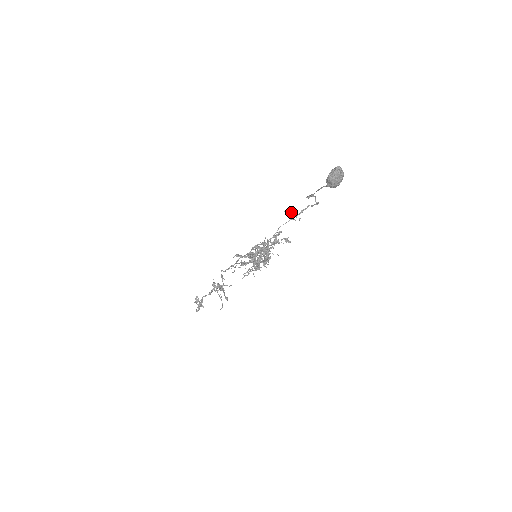
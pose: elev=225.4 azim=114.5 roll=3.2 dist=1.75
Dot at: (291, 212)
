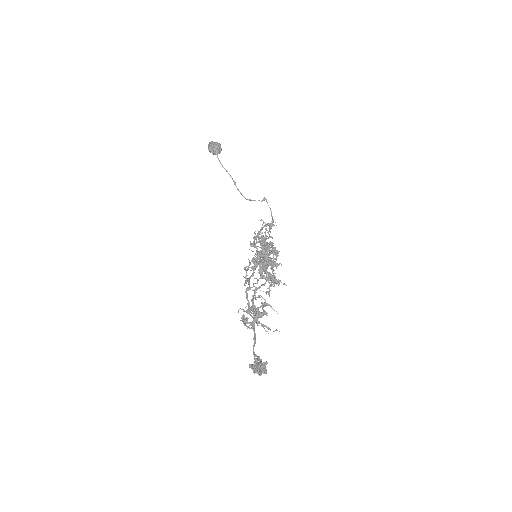
Dot at: occluded
